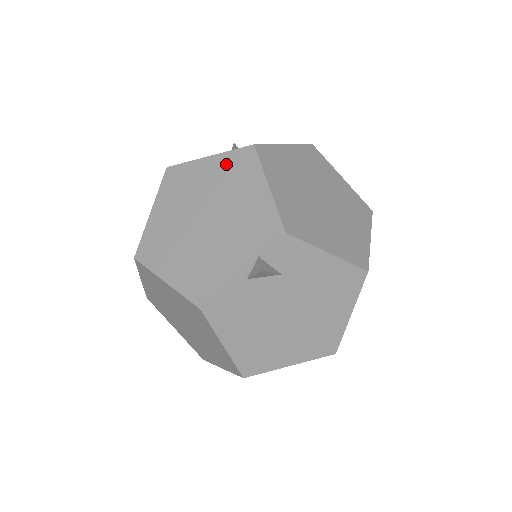
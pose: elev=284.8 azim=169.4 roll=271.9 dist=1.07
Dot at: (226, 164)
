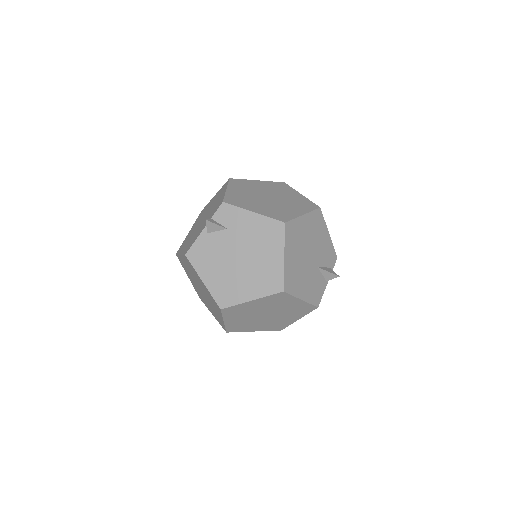
Dot at: (218, 193)
